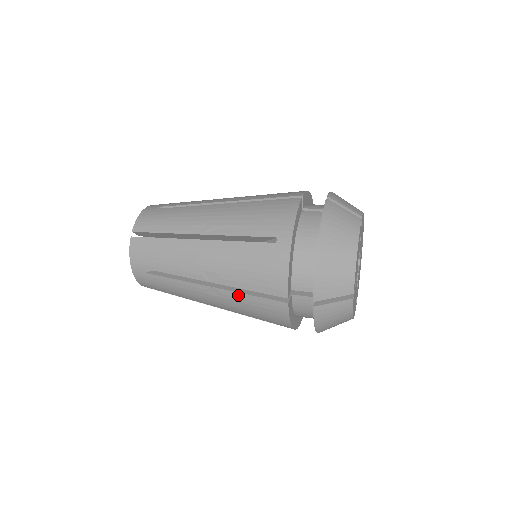
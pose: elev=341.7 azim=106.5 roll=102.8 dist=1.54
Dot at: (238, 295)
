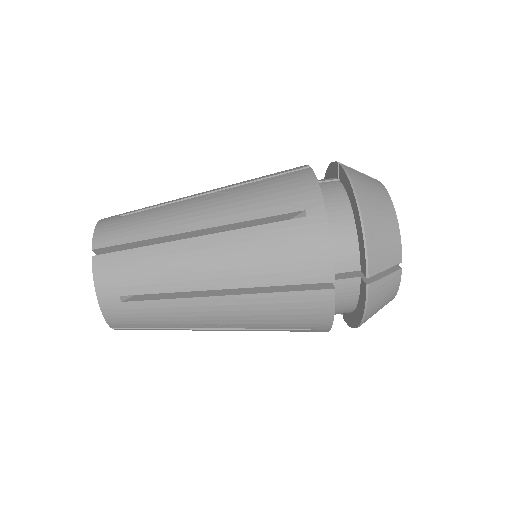
Dot at: occluded
